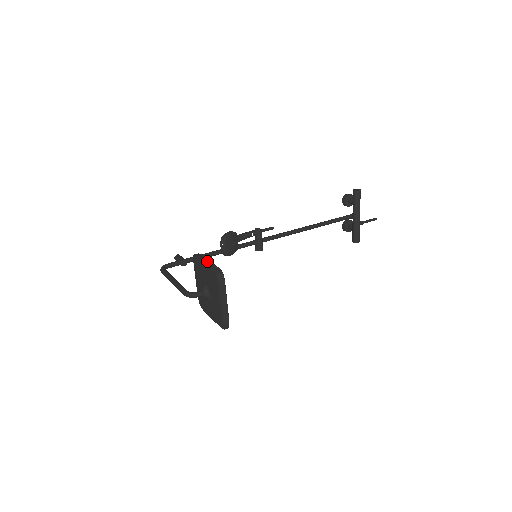
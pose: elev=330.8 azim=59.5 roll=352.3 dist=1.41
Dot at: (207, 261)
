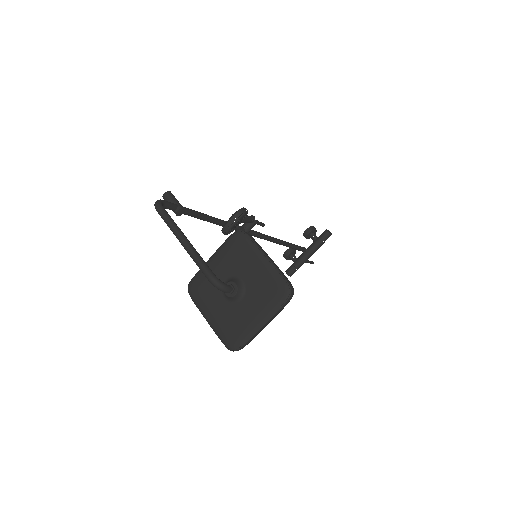
Dot at: (270, 258)
